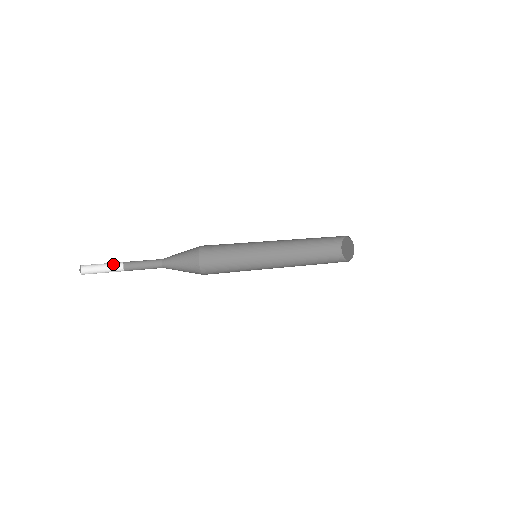
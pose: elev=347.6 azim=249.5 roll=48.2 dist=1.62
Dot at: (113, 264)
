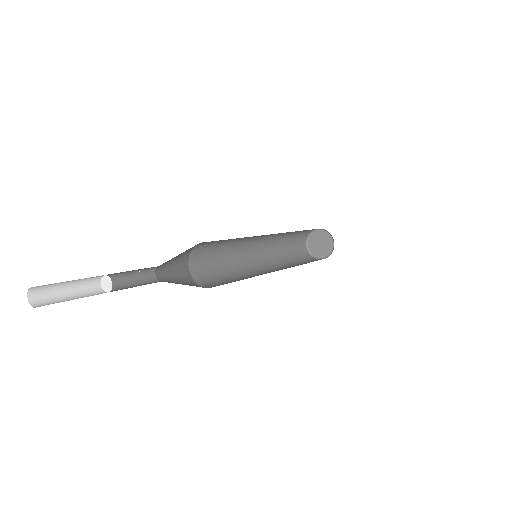
Dot at: occluded
